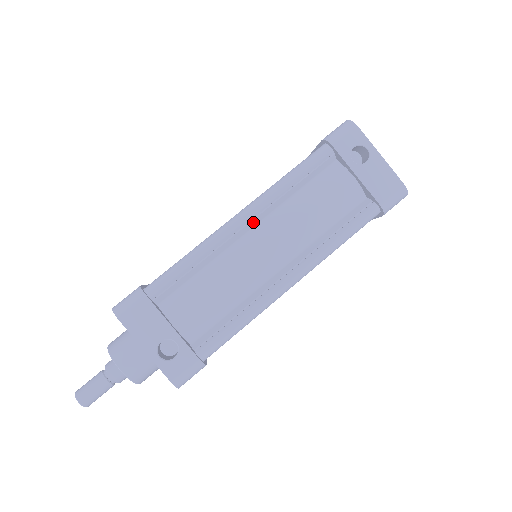
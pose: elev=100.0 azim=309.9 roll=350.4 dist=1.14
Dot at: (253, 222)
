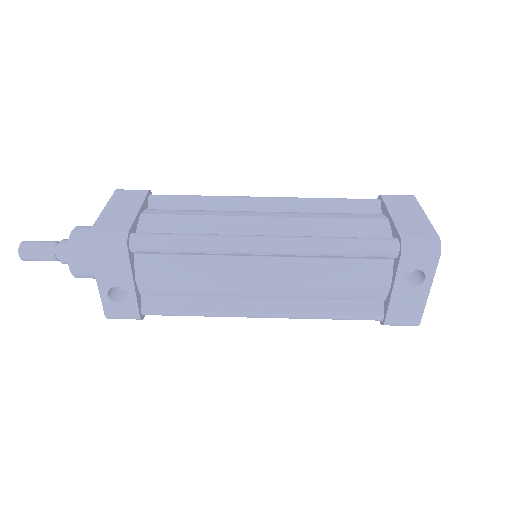
Dot at: (272, 255)
